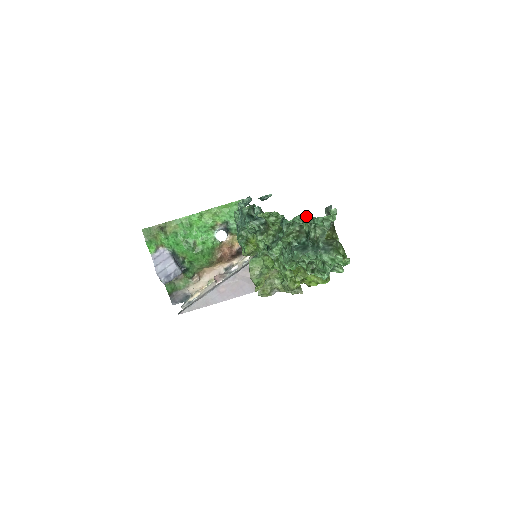
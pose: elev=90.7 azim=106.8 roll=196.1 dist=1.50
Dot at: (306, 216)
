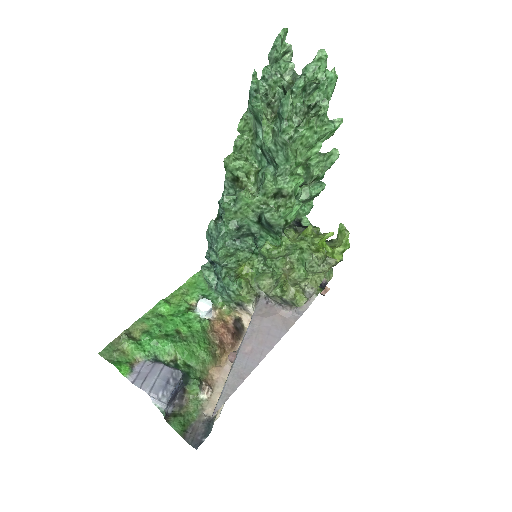
Dot at: (266, 67)
